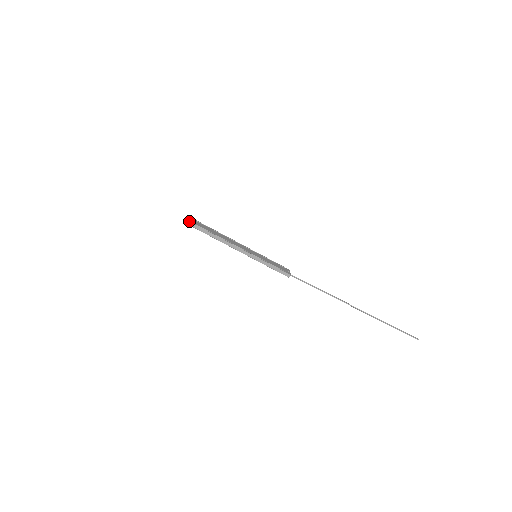
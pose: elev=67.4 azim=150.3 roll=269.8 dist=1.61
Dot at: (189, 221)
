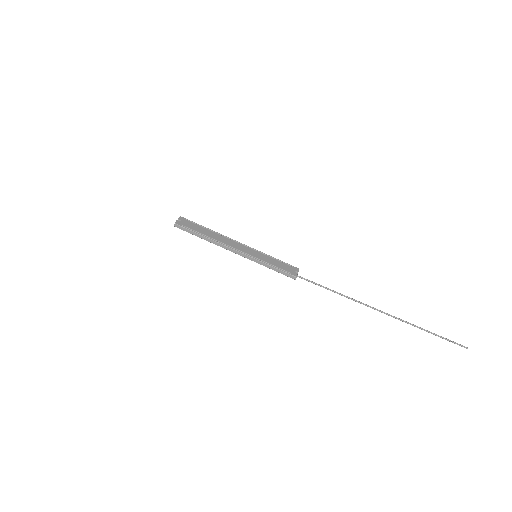
Dot at: (175, 223)
